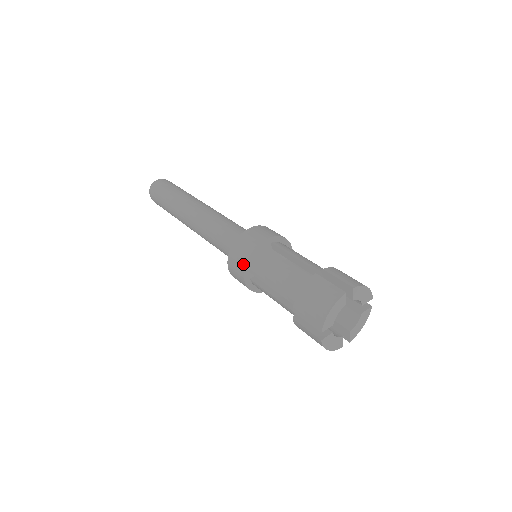
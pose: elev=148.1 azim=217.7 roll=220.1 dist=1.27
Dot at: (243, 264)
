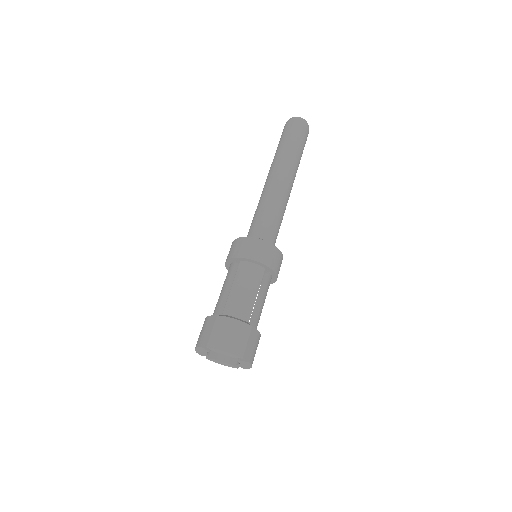
Dot at: occluded
